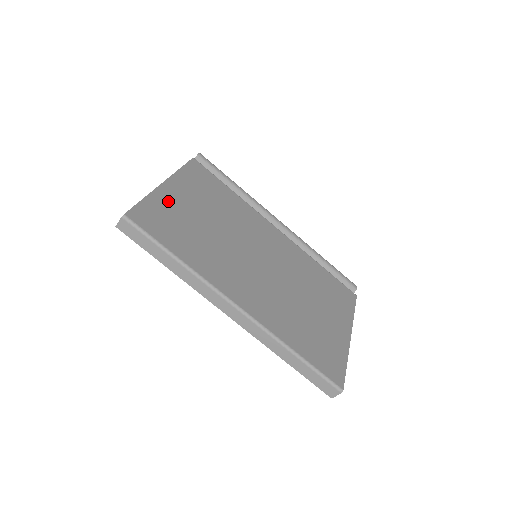
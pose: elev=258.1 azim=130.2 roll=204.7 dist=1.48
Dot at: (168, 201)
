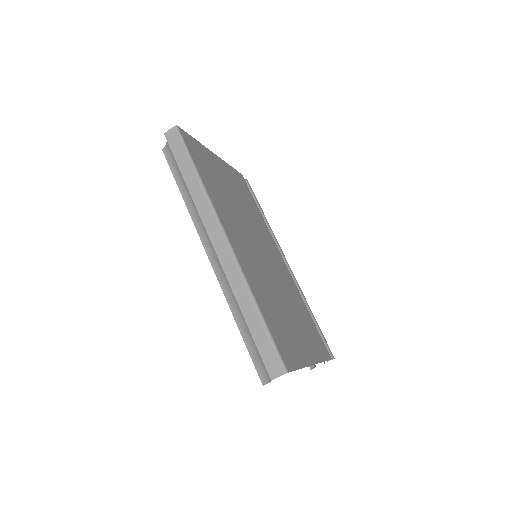
Dot at: (211, 159)
